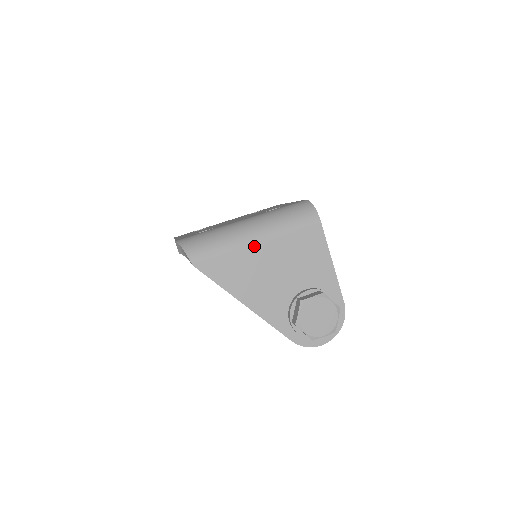
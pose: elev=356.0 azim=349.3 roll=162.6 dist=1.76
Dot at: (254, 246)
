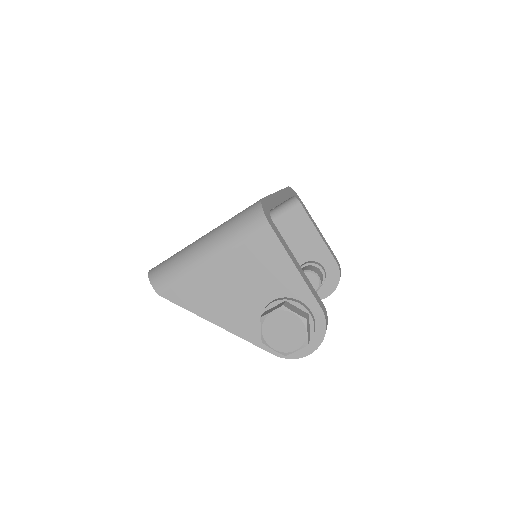
Dot at: (208, 266)
